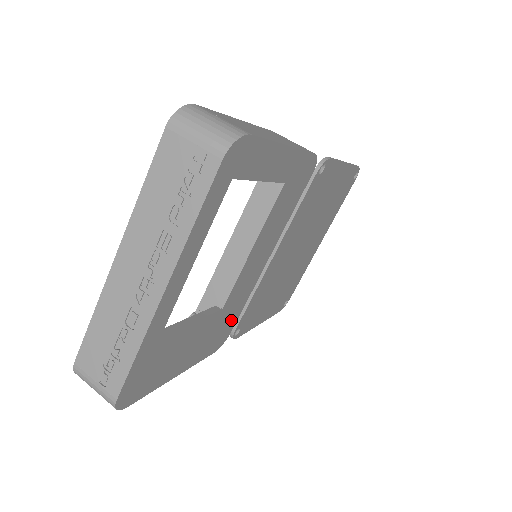
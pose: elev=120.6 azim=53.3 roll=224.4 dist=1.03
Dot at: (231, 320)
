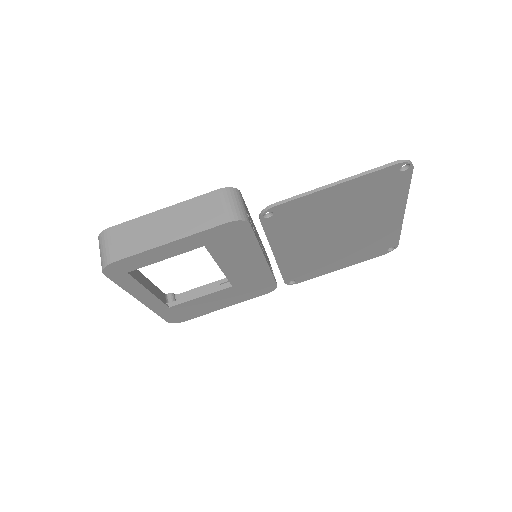
Dot at: (263, 283)
